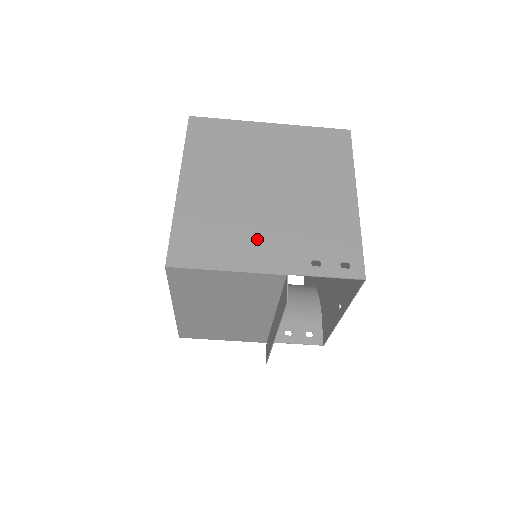
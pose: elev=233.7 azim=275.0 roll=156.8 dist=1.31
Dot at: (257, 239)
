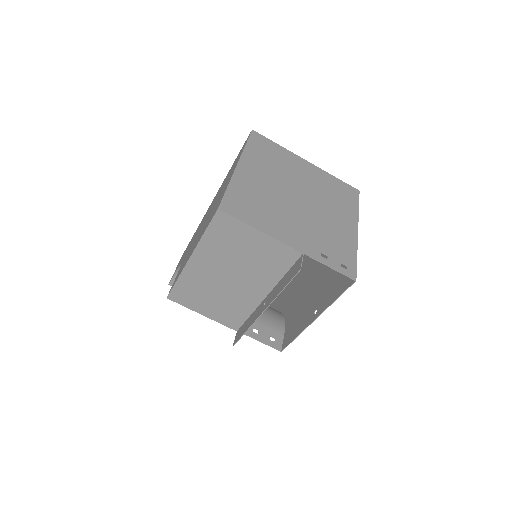
Dot at: (286, 223)
